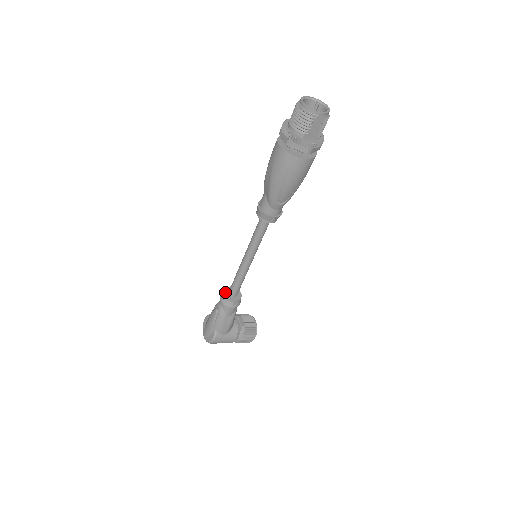
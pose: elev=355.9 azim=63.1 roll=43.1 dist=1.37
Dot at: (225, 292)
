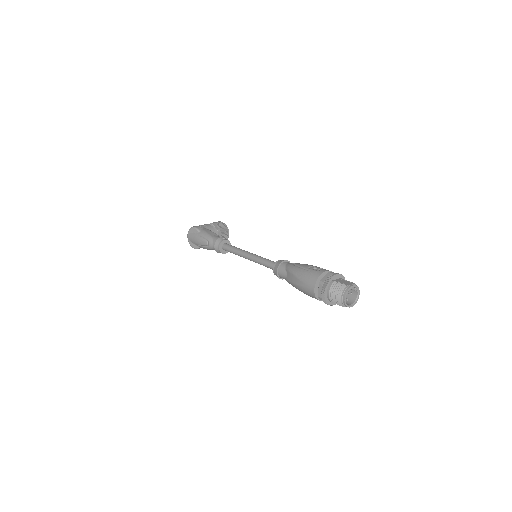
Dot at: (220, 245)
